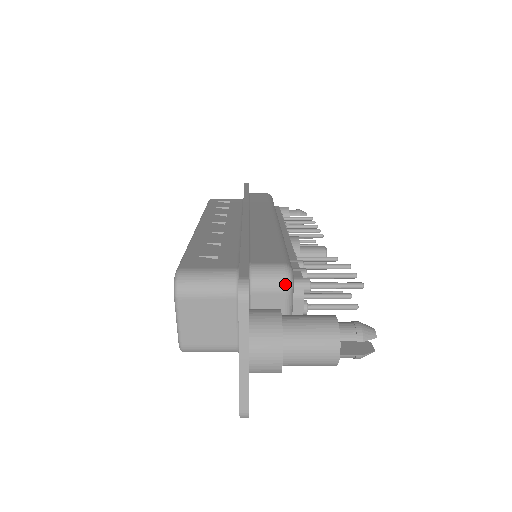
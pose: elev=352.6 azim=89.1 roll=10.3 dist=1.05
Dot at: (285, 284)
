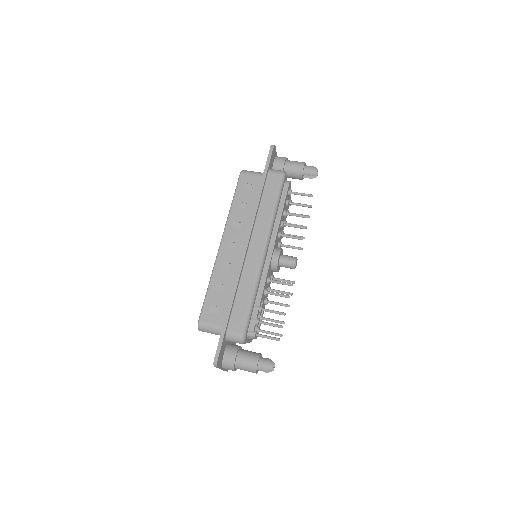
Dot at: (240, 343)
